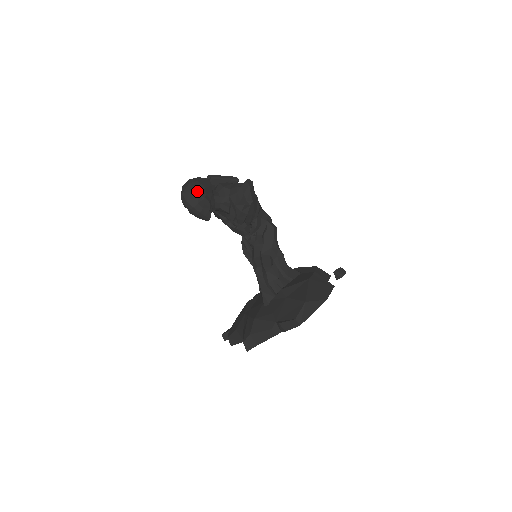
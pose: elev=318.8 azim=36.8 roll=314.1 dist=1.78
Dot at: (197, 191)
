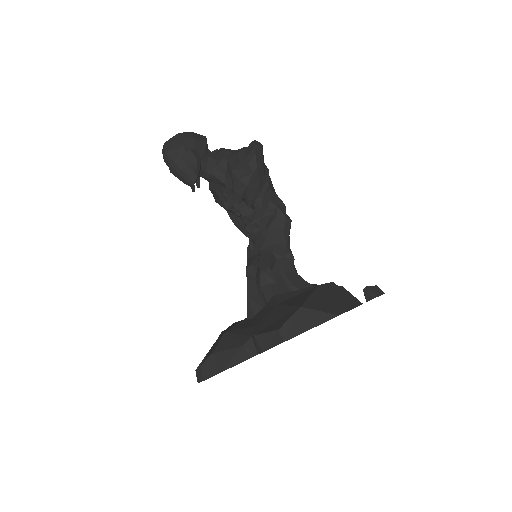
Dot at: (183, 141)
